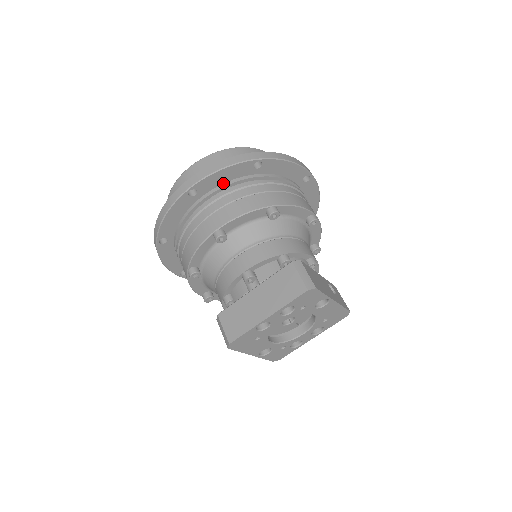
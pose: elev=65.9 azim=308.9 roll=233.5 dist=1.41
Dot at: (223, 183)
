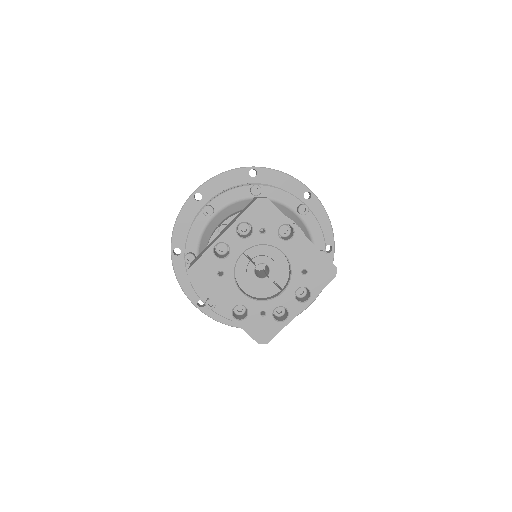
Dot at: occluded
